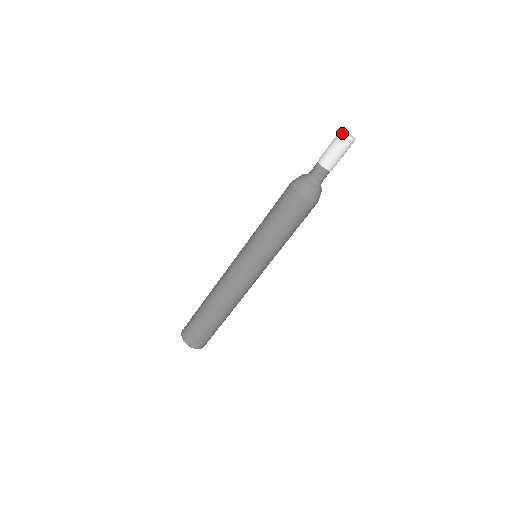
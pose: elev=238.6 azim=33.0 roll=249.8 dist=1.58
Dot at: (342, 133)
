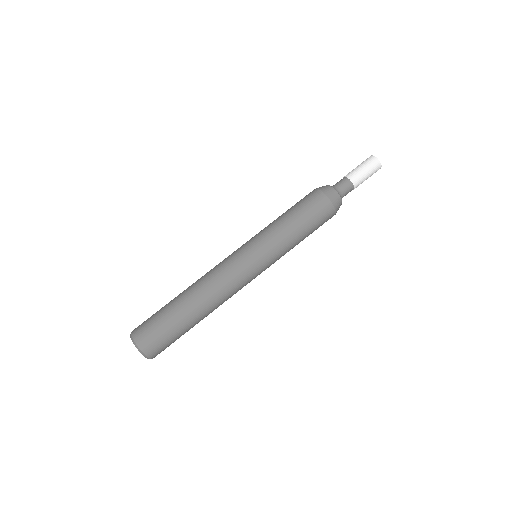
Dot at: occluded
